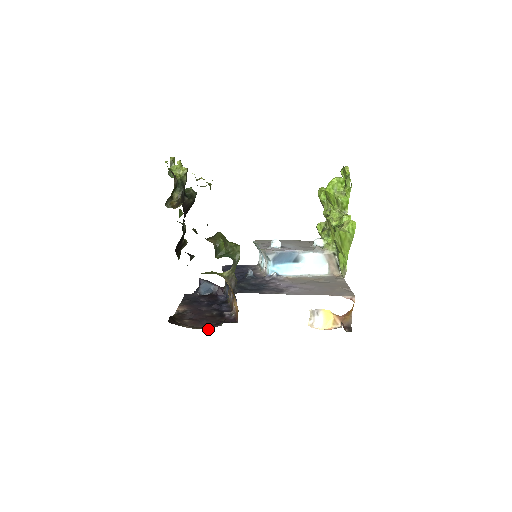
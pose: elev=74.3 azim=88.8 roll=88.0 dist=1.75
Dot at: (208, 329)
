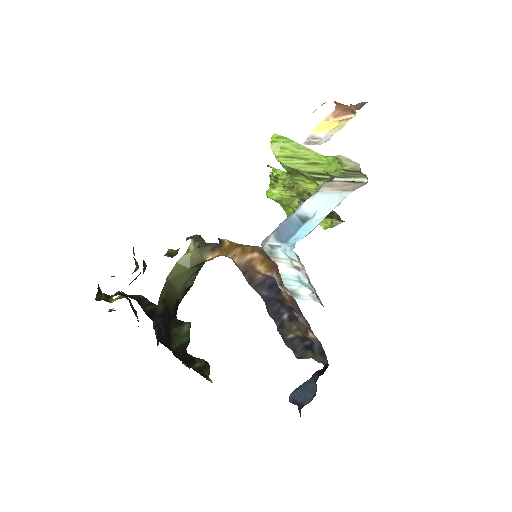
Dot at: occluded
